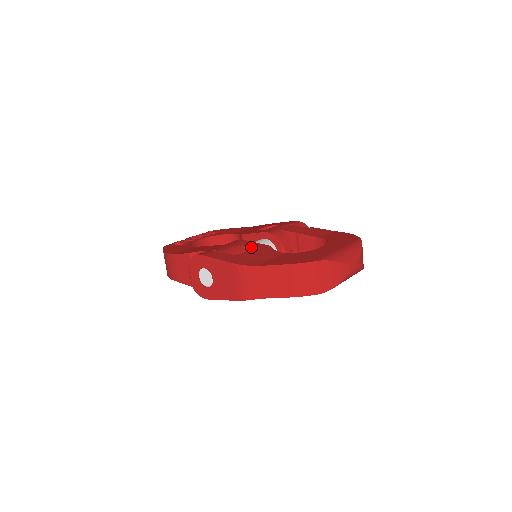
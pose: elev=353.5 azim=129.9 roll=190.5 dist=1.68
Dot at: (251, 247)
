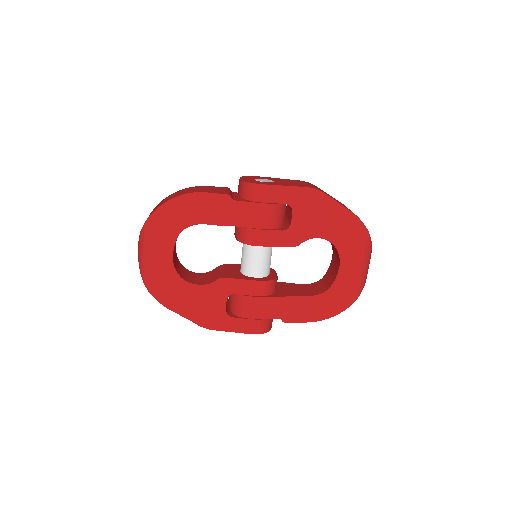
Dot at: occluded
